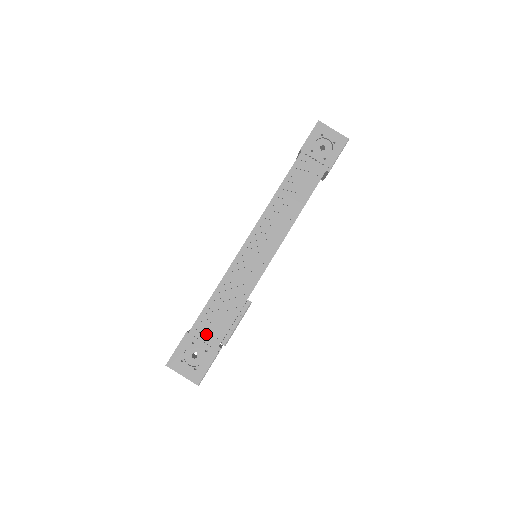
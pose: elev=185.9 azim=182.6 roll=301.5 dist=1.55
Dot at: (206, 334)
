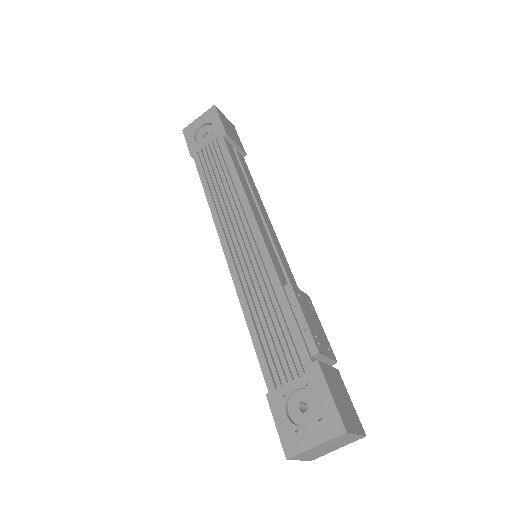
Dot at: (286, 369)
